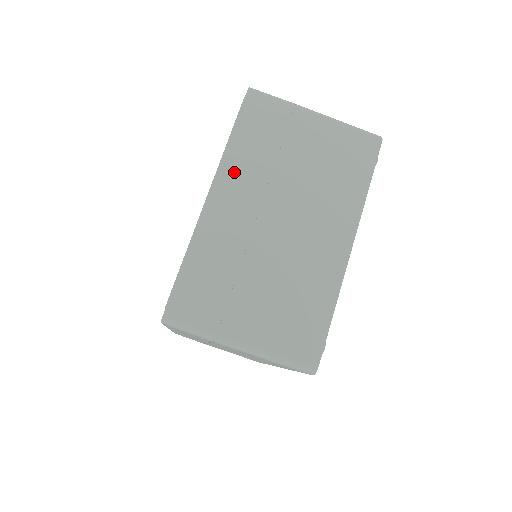
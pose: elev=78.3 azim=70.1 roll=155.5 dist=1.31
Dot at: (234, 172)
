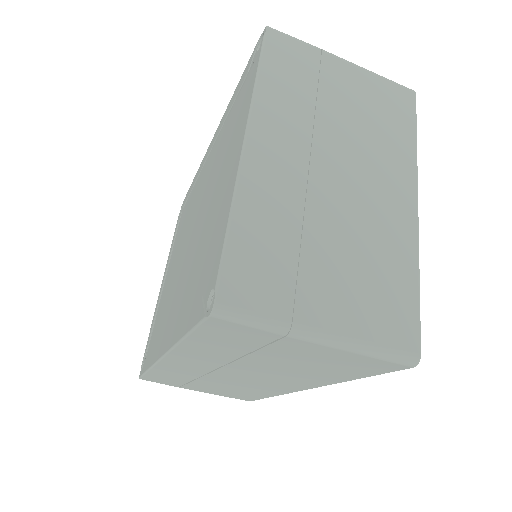
Dot at: (271, 116)
